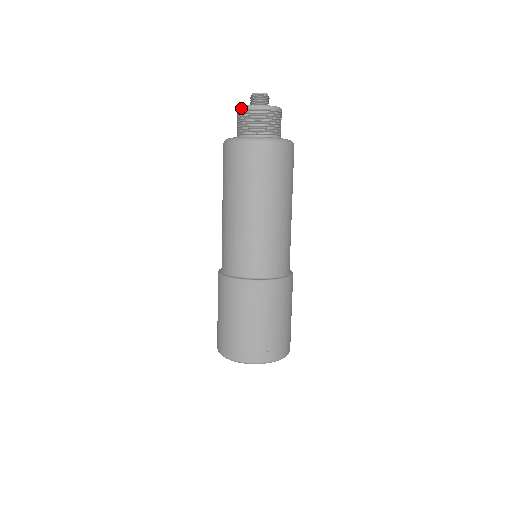
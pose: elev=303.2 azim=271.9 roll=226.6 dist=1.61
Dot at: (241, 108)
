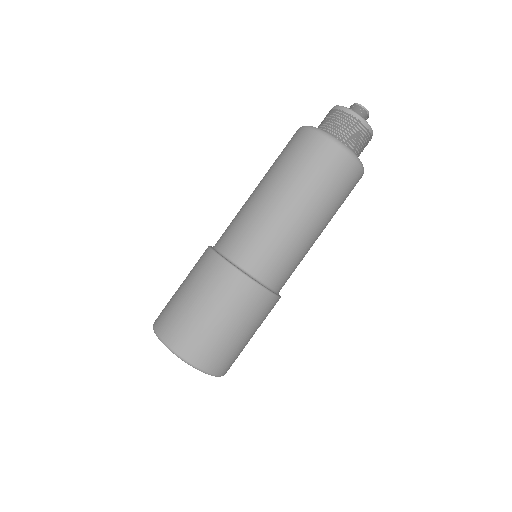
Dot at: (340, 107)
